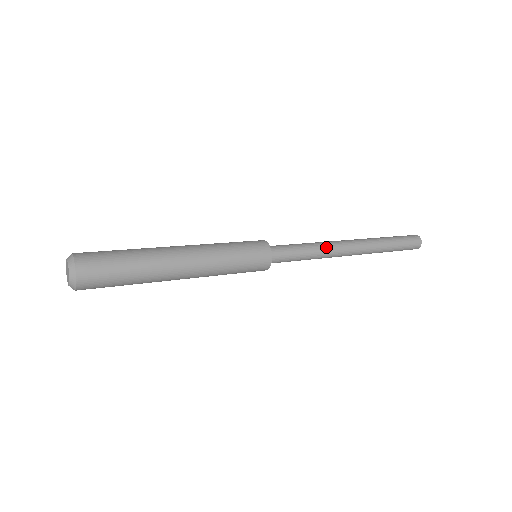
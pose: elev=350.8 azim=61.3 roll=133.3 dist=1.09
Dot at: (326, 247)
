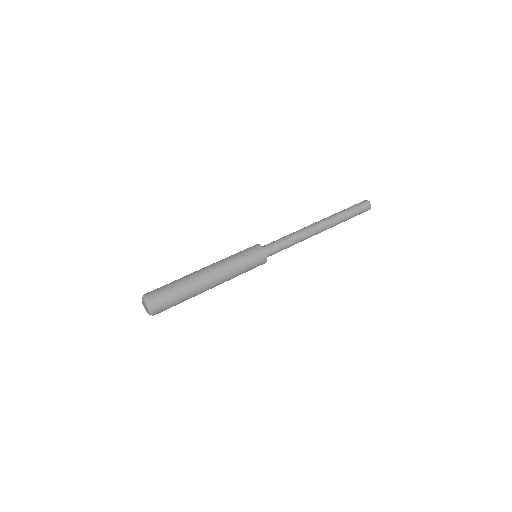
Dot at: (303, 237)
